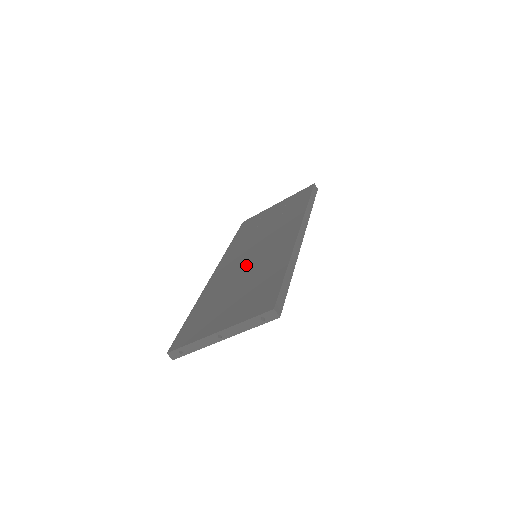
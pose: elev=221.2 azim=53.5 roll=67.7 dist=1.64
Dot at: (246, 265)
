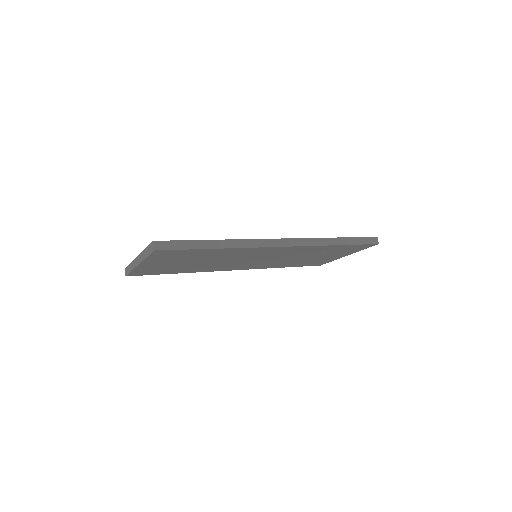
Dot at: occluded
